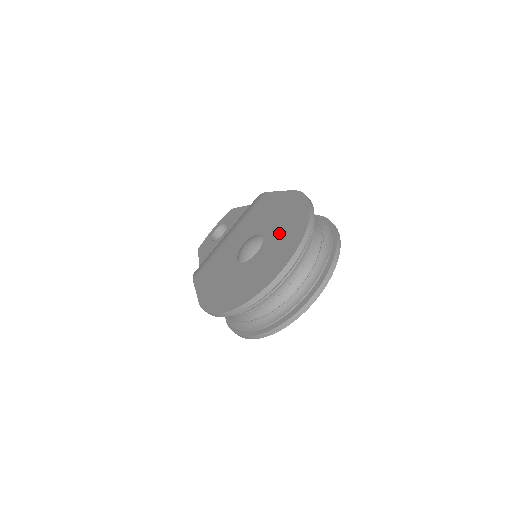
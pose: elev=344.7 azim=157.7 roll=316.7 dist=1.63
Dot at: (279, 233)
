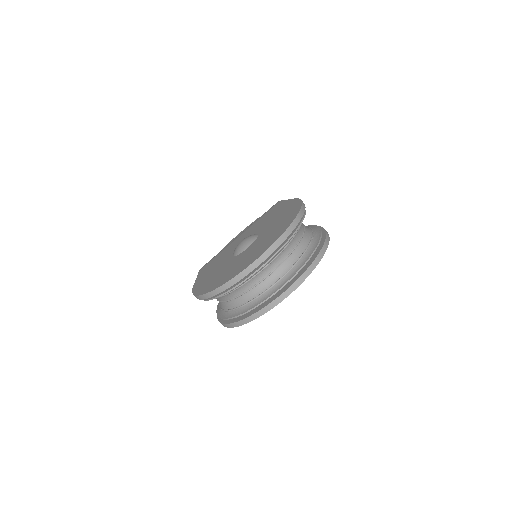
Dot at: (269, 232)
